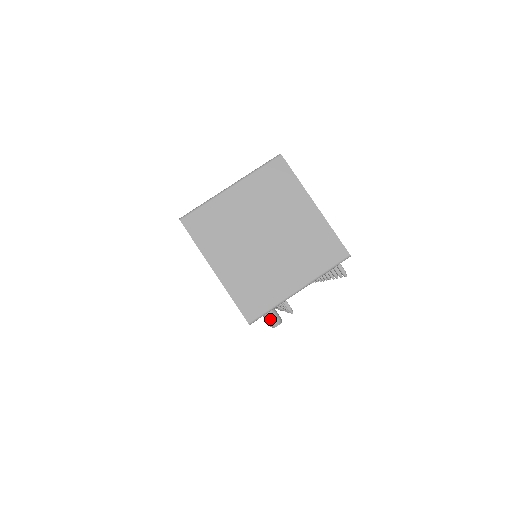
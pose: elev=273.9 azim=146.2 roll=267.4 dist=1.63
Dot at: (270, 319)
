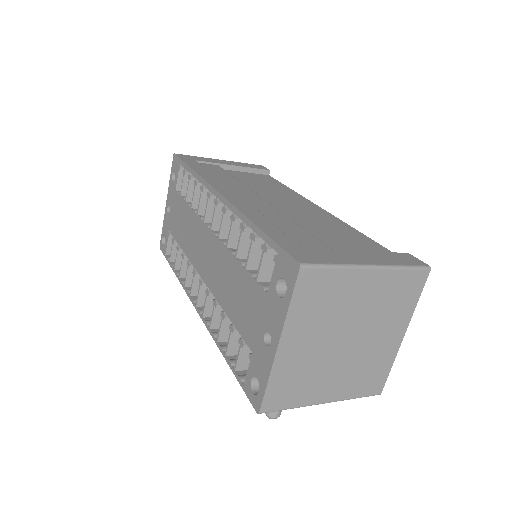
Dot at: (275, 411)
